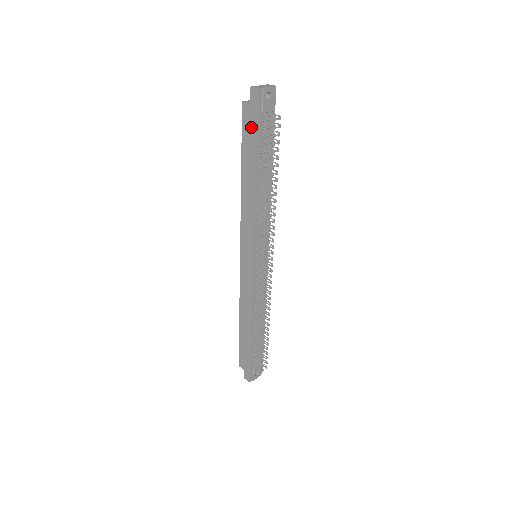
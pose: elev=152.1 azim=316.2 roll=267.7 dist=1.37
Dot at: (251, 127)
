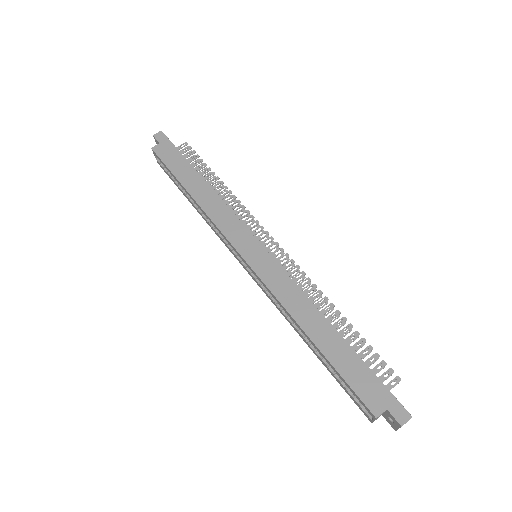
Dot at: (172, 154)
